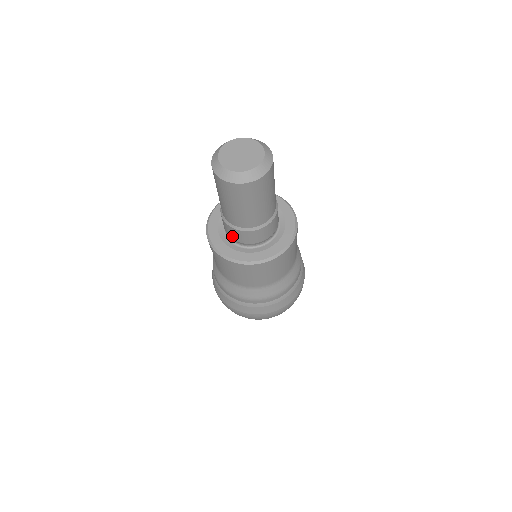
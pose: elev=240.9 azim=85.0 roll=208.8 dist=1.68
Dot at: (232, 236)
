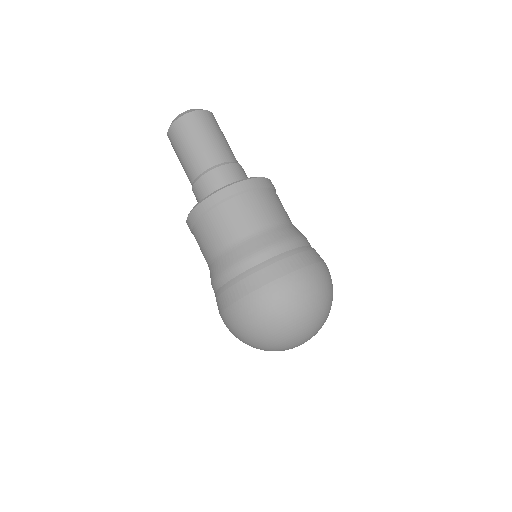
Dot at: (202, 197)
